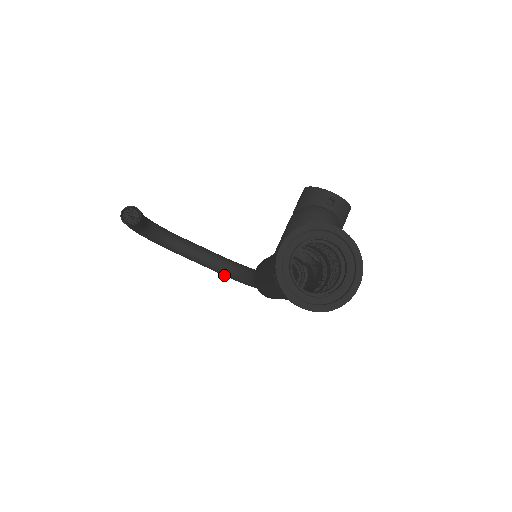
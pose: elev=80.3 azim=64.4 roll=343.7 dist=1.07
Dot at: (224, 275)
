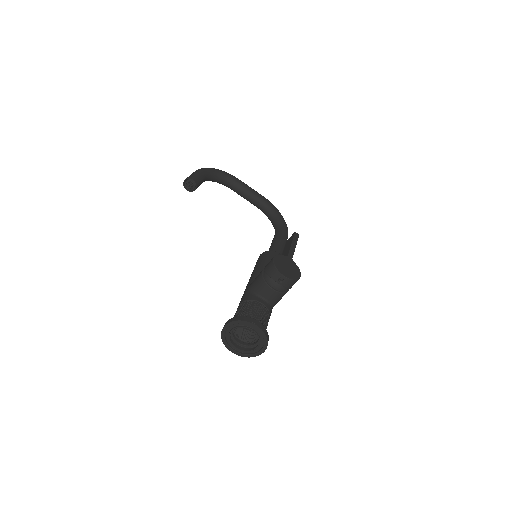
Dot at: (263, 212)
